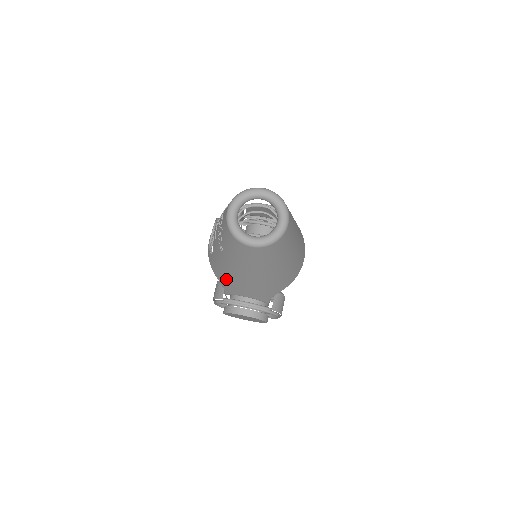
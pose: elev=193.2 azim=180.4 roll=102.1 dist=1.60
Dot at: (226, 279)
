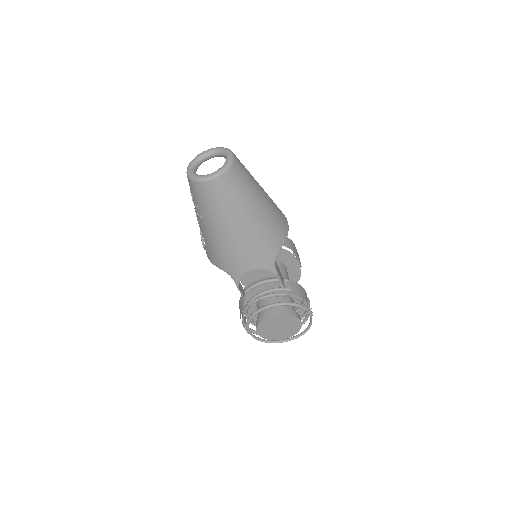
Dot at: (224, 257)
